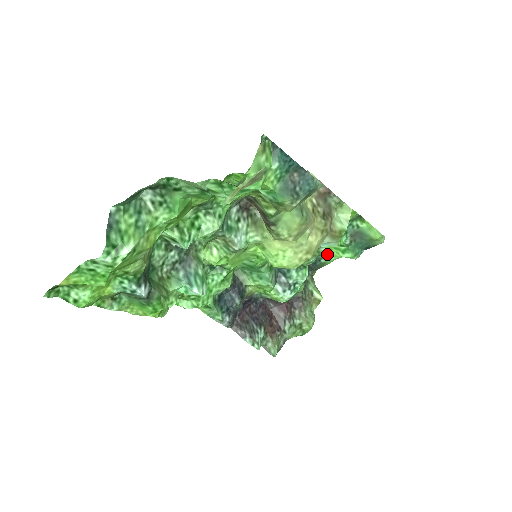
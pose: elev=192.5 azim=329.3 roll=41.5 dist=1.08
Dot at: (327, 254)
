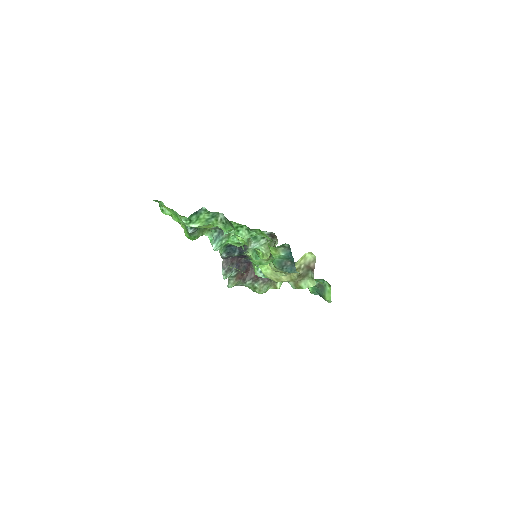
Dot at: occluded
